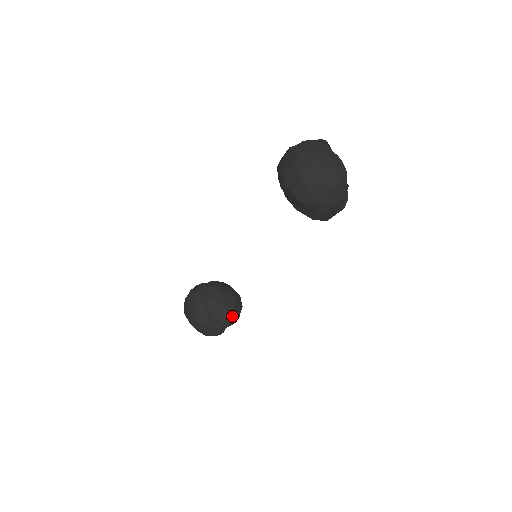
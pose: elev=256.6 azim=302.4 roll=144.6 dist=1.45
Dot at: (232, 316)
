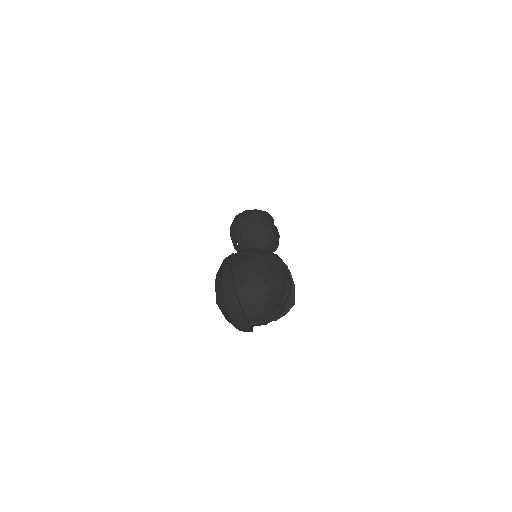
Dot at: occluded
